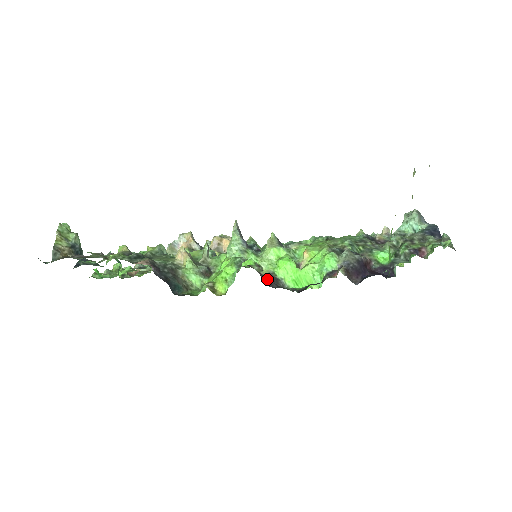
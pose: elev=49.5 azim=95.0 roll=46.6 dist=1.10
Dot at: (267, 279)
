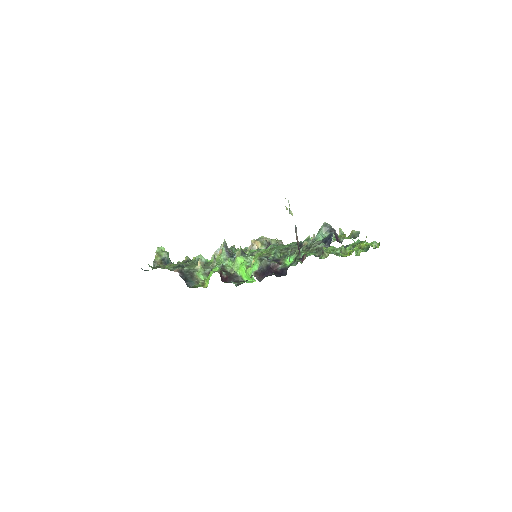
Dot at: (230, 277)
